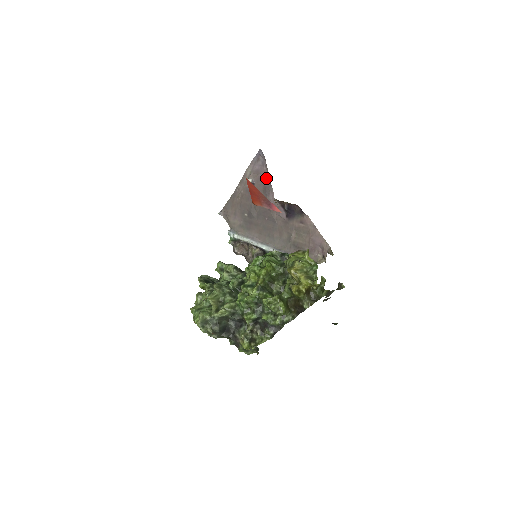
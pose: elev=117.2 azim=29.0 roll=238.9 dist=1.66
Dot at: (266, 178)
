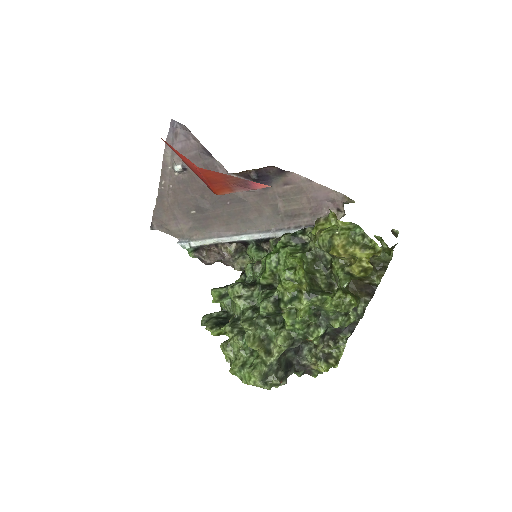
Dot at: (201, 153)
